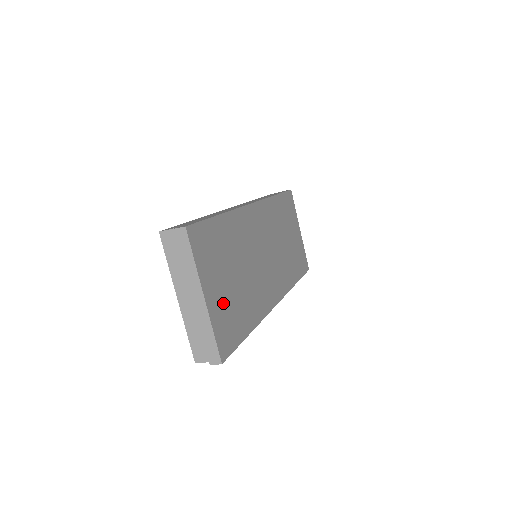
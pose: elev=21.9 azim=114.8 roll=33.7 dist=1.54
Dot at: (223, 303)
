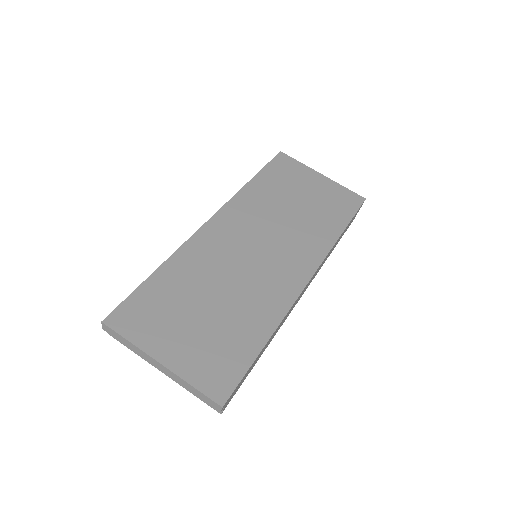
Dot at: (197, 348)
